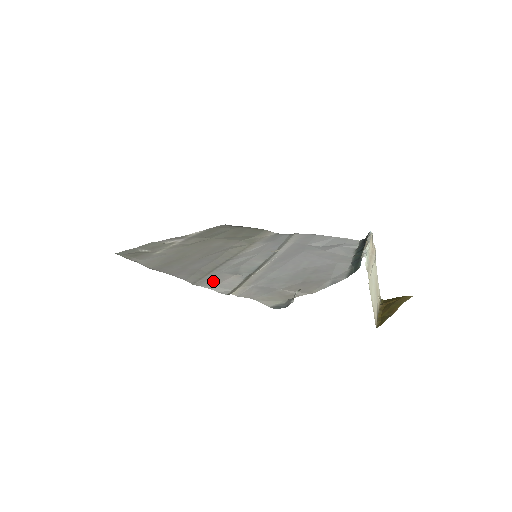
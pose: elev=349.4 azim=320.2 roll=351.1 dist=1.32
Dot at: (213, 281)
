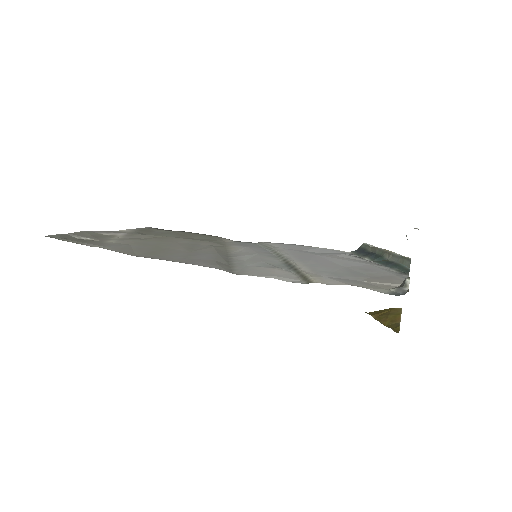
Dot at: (259, 272)
